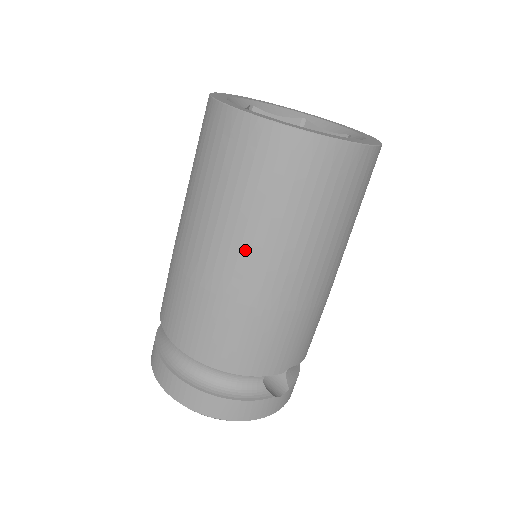
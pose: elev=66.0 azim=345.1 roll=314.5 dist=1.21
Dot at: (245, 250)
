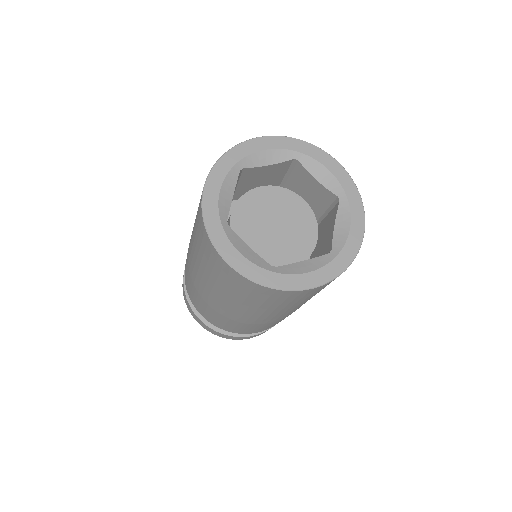
Dot at: (249, 314)
